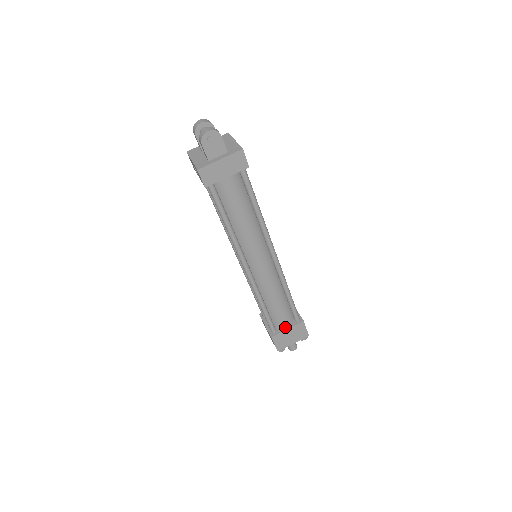
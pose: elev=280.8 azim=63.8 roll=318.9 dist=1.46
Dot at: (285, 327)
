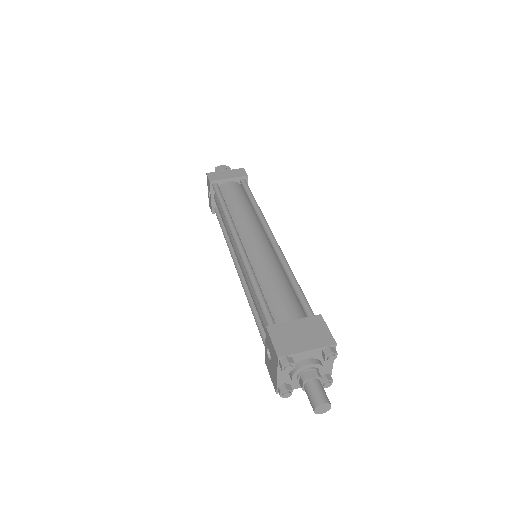
Dot at: (291, 324)
